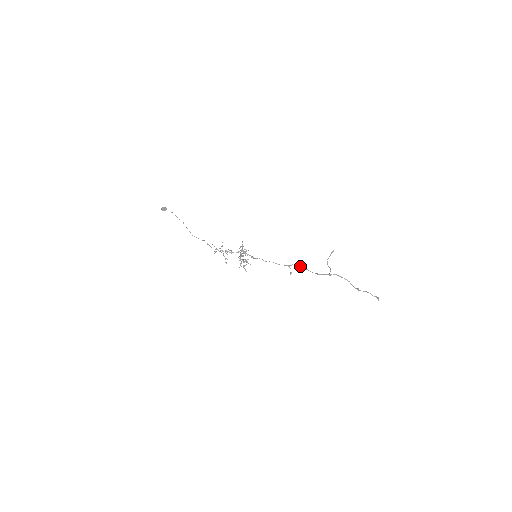
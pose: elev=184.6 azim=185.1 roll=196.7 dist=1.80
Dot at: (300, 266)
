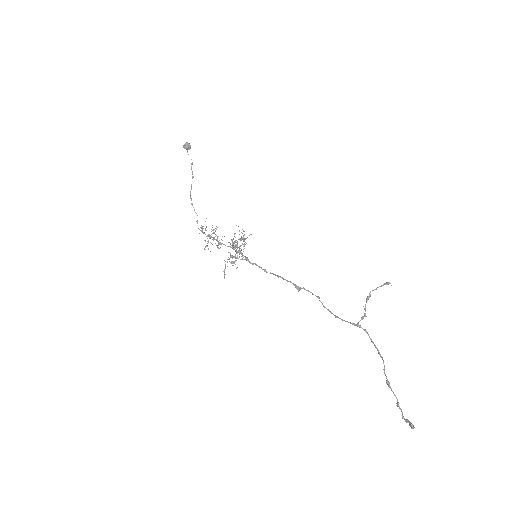
Dot at: occluded
